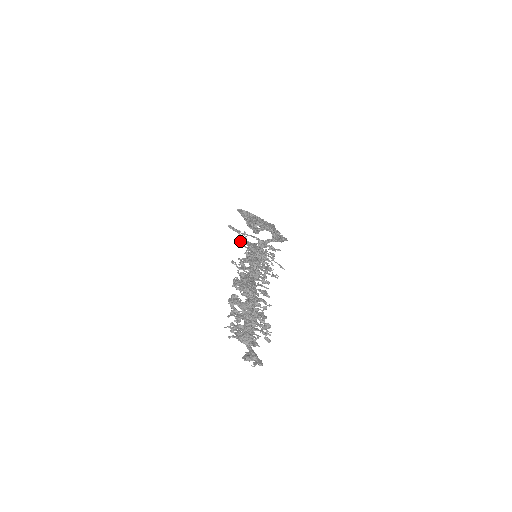
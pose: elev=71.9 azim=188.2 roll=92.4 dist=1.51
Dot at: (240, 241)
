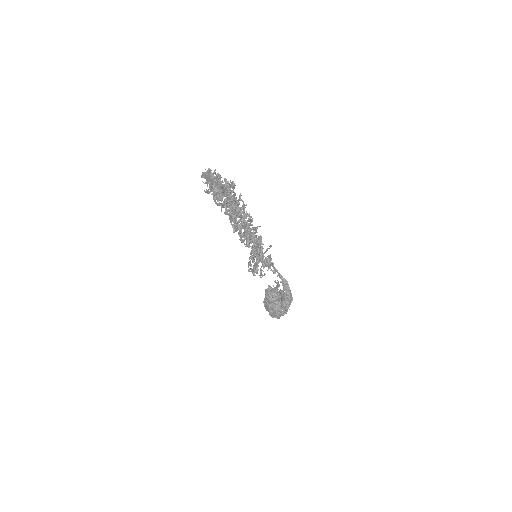
Dot at: (250, 262)
